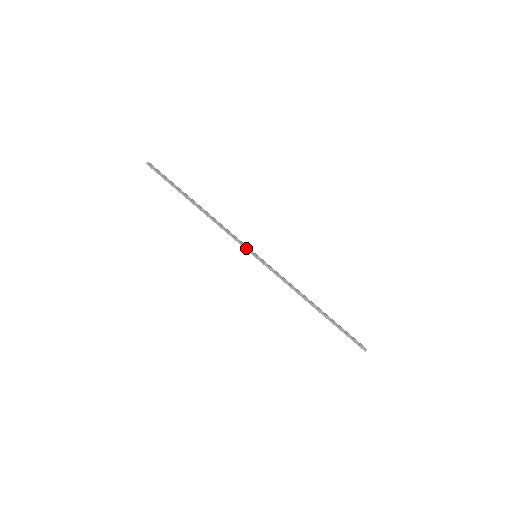
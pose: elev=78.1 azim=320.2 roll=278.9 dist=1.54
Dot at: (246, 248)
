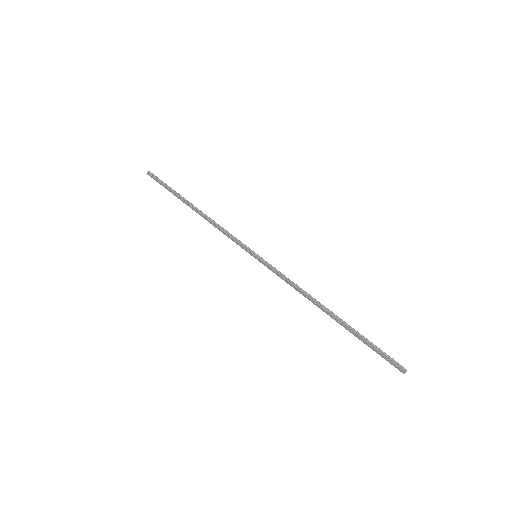
Dot at: (245, 247)
